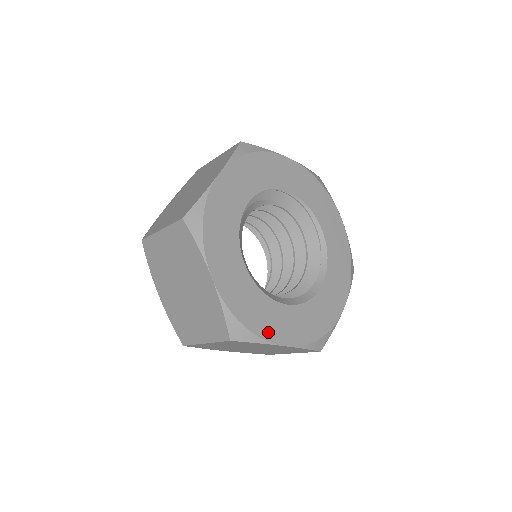
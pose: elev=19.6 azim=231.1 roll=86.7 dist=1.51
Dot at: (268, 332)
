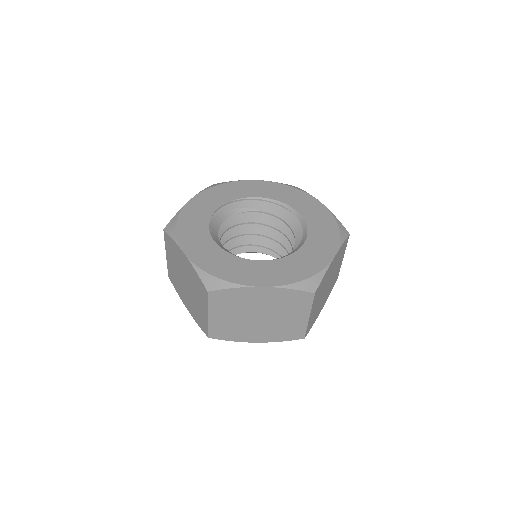
Dot at: (242, 279)
